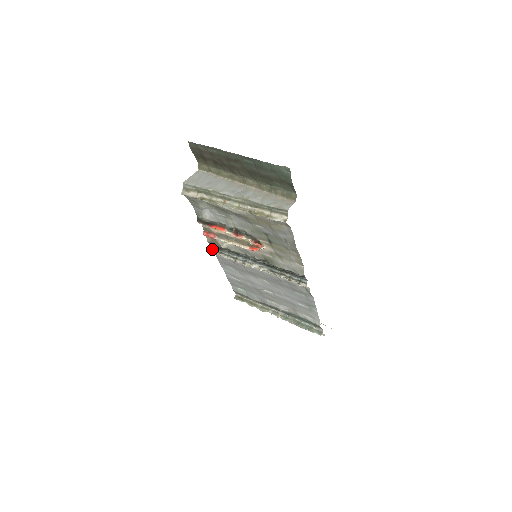
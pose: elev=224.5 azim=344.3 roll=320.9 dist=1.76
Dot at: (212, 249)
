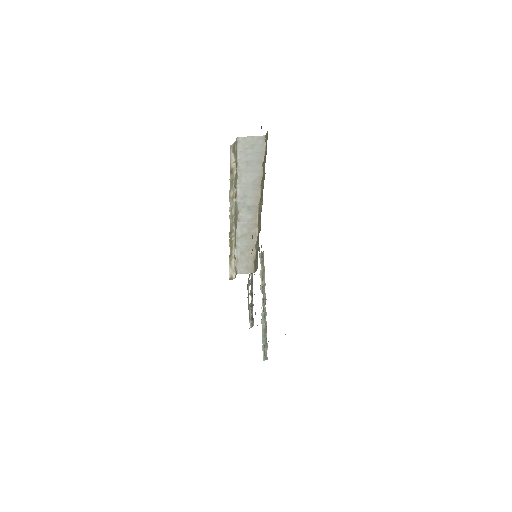
Dot at: occluded
